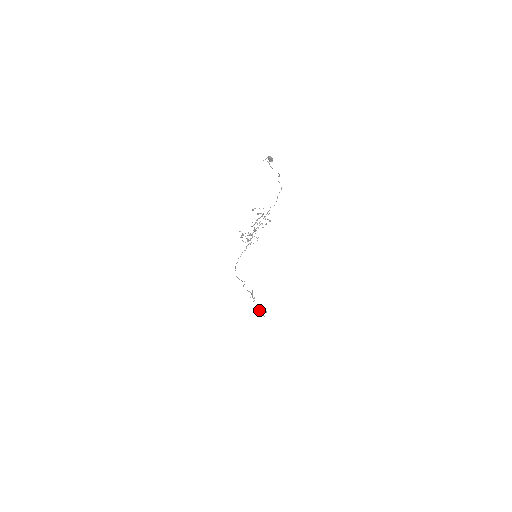
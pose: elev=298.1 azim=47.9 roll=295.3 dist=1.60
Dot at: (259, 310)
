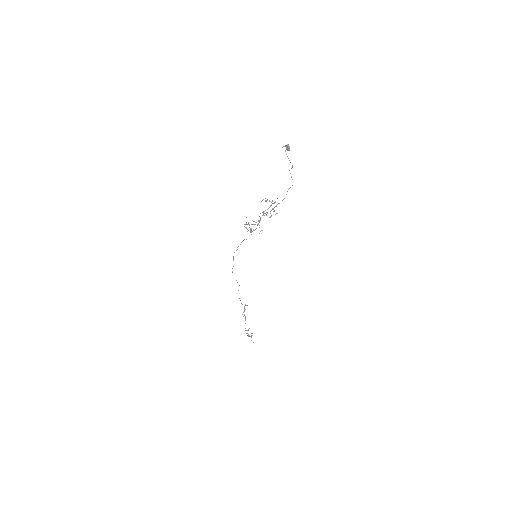
Dot at: occluded
